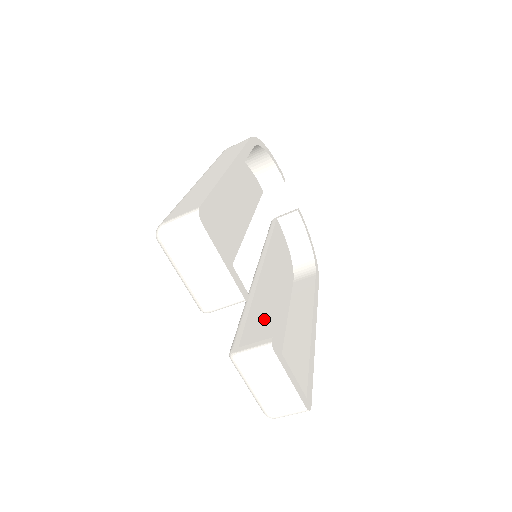
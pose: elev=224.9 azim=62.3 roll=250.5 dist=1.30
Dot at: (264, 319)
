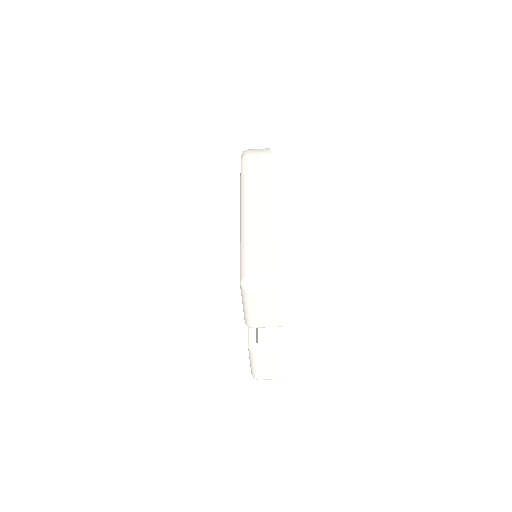
Dot at: occluded
